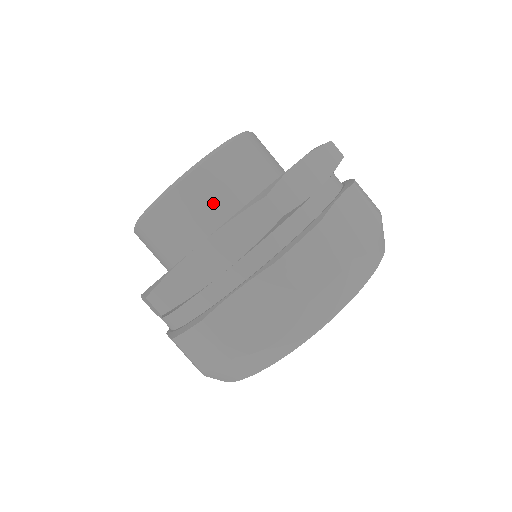
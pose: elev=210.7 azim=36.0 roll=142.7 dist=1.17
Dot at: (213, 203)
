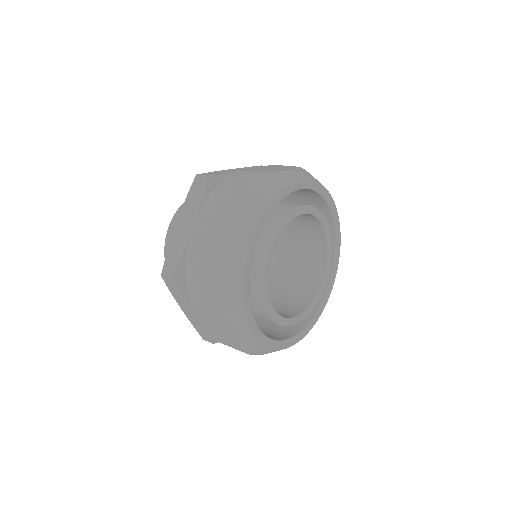
Dot at: occluded
